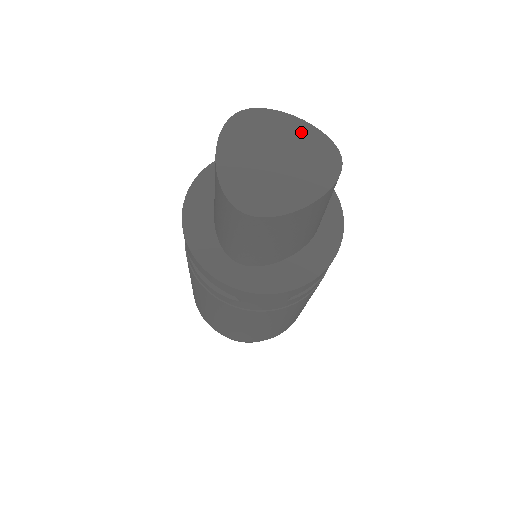
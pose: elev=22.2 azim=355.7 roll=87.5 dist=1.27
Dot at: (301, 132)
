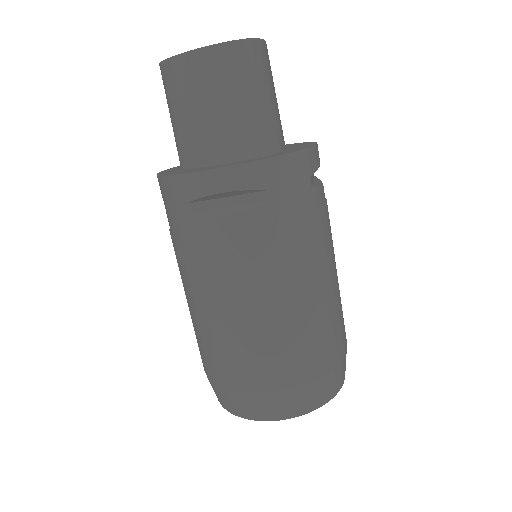
Dot at: occluded
